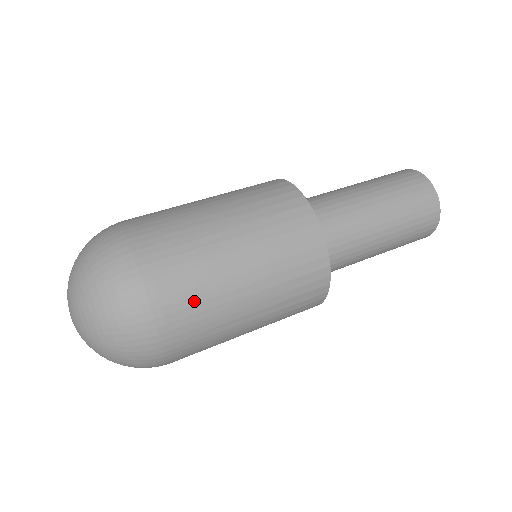
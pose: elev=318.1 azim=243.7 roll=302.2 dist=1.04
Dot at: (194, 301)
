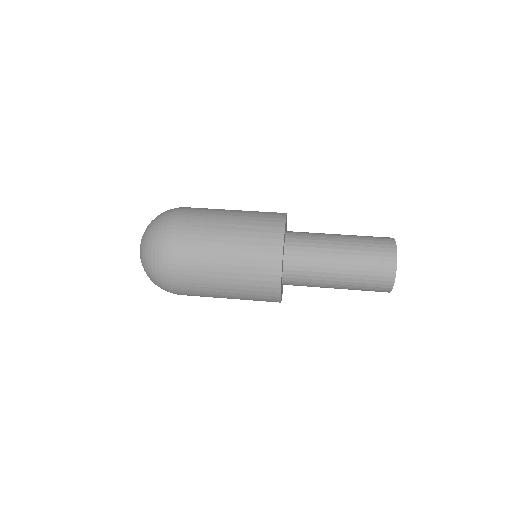
Dot at: (193, 233)
